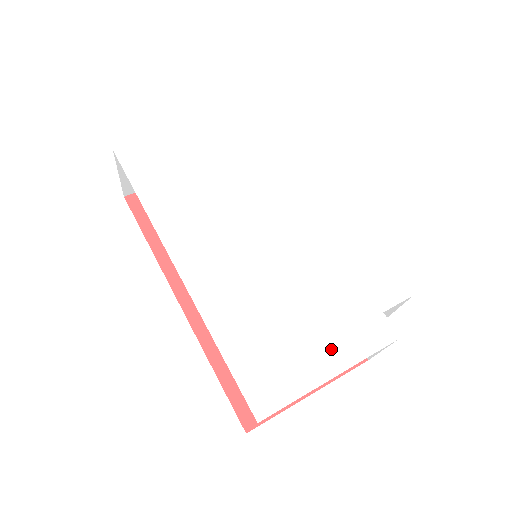
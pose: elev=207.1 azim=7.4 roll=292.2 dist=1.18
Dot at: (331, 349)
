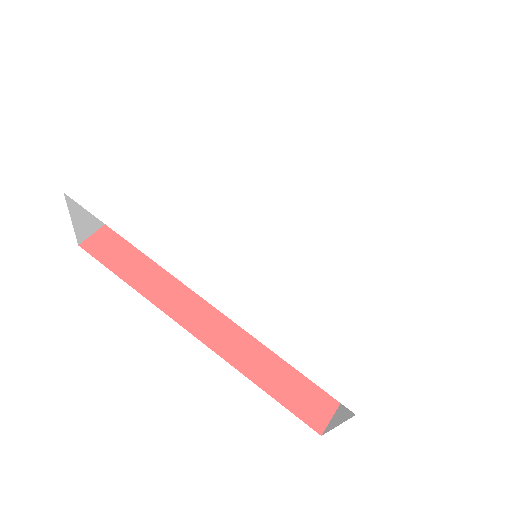
Dot at: (381, 315)
